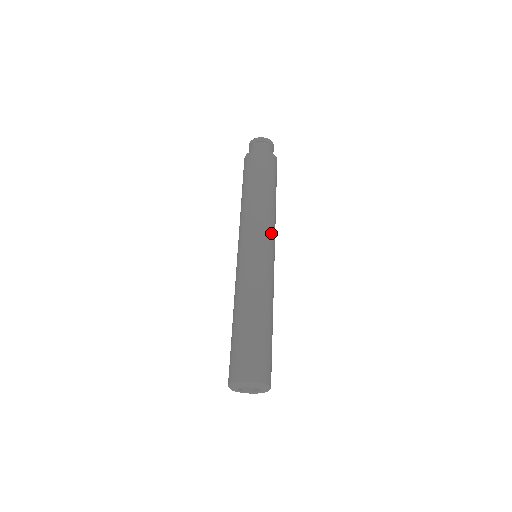
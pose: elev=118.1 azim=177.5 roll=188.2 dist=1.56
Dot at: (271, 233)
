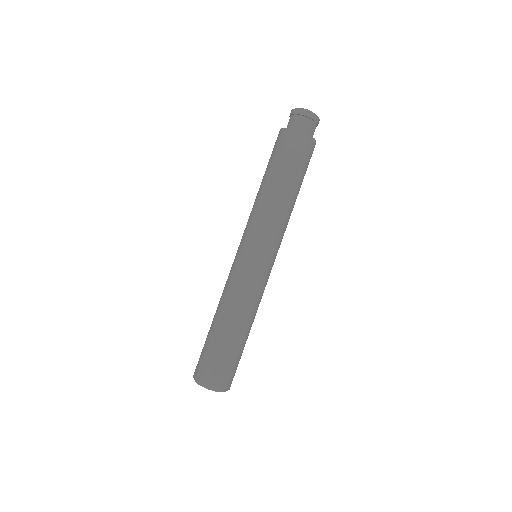
Dot at: (261, 234)
